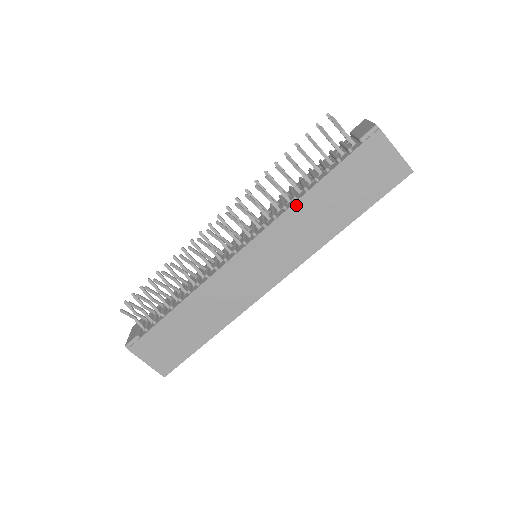
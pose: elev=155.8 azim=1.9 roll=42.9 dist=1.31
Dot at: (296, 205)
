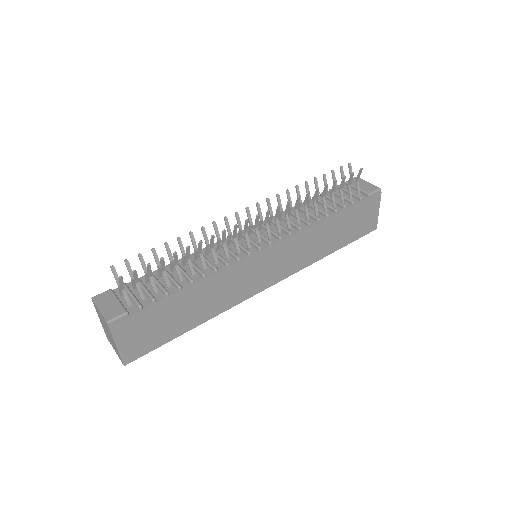
Dot at: (318, 225)
